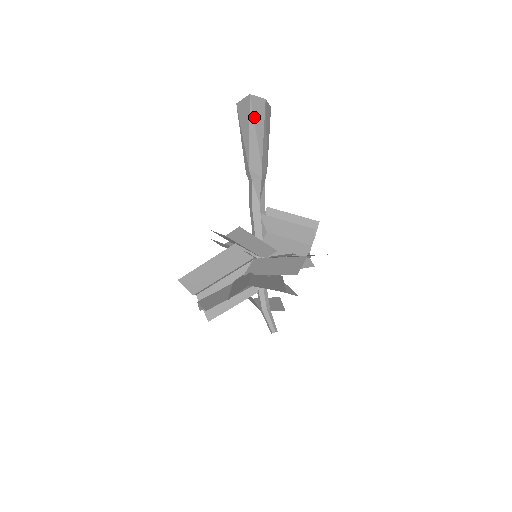
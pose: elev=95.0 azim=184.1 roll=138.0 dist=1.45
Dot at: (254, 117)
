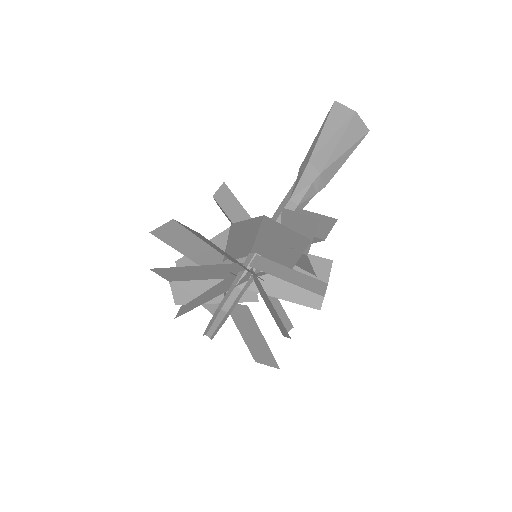
Dot at: (328, 119)
